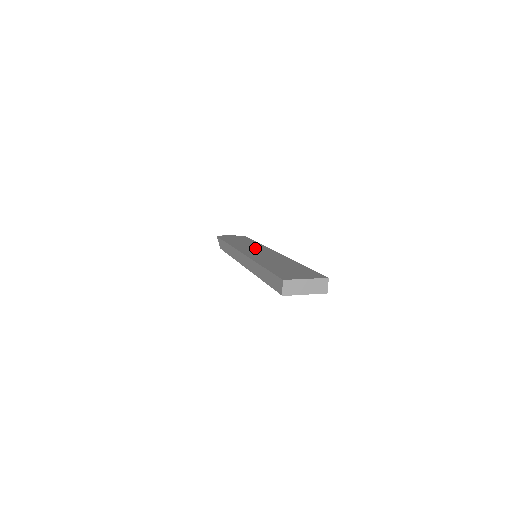
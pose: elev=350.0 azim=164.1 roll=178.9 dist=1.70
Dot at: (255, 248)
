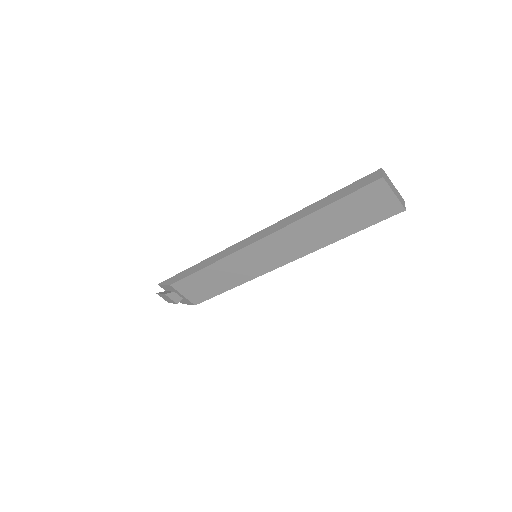
Dot at: occluded
